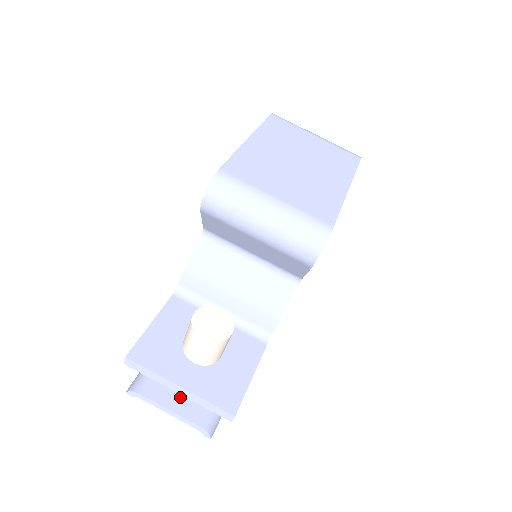
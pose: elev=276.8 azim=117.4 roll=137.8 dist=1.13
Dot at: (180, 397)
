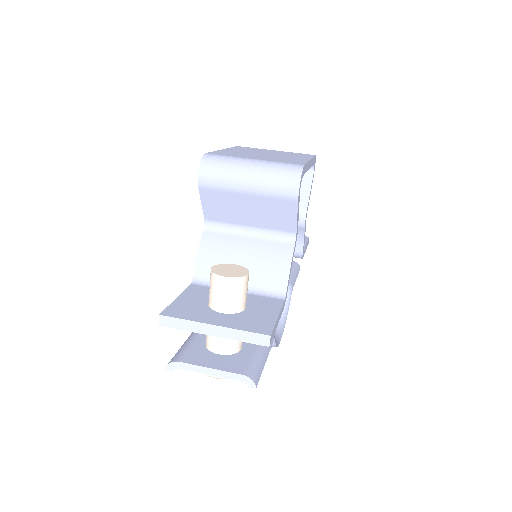
Dot at: (217, 360)
